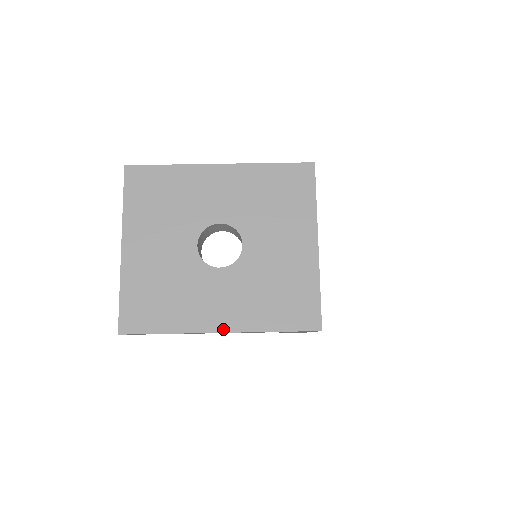
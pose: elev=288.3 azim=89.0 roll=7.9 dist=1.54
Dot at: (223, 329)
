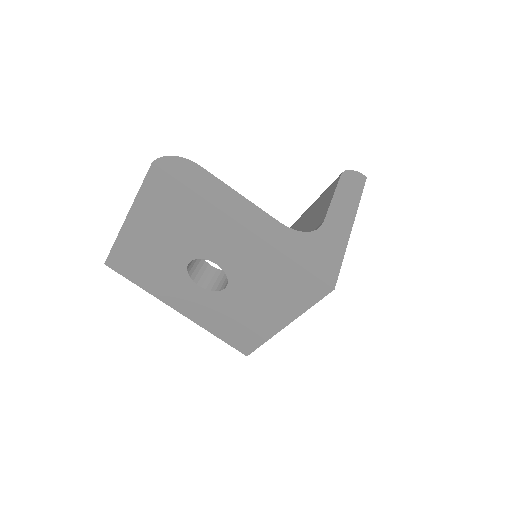
Dot at: (181, 312)
